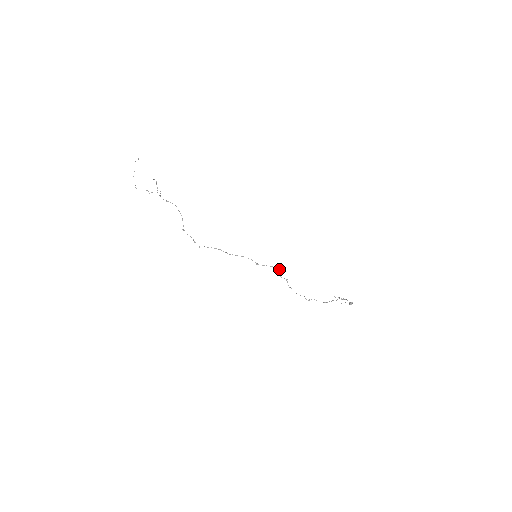
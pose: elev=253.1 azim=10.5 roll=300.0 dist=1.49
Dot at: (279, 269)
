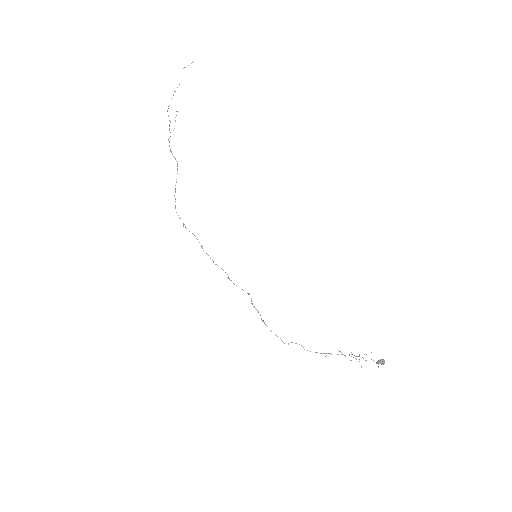
Dot at: occluded
